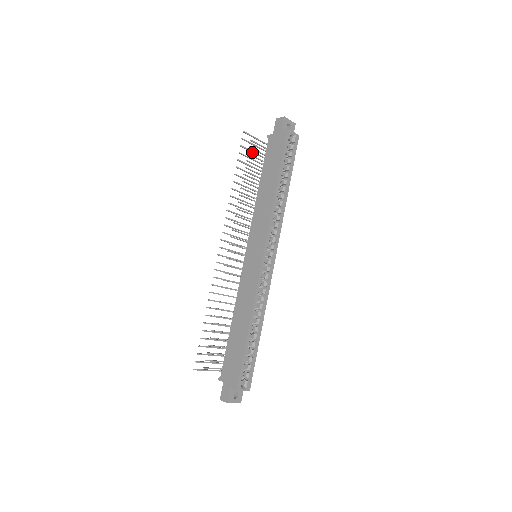
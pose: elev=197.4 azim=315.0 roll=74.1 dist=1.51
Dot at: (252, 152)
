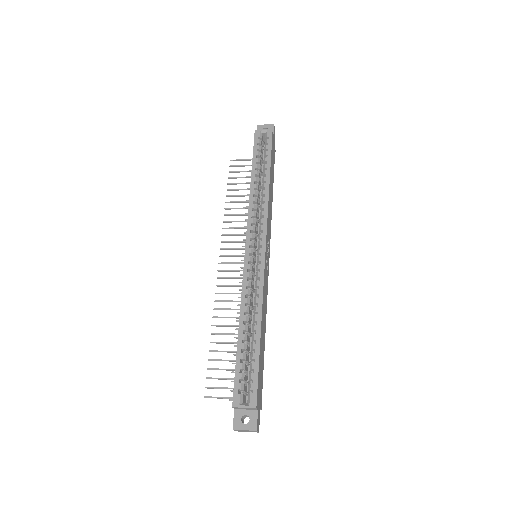
Dot at: occluded
